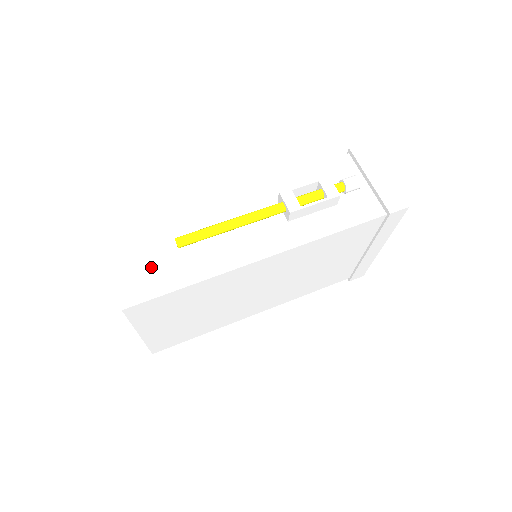
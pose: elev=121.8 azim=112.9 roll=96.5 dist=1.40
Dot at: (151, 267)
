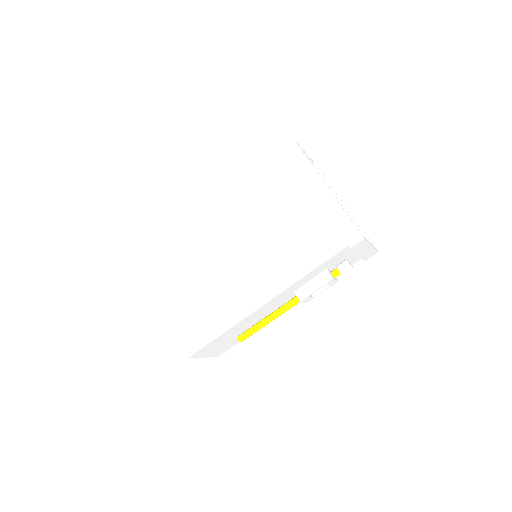
Dot at: (225, 345)
